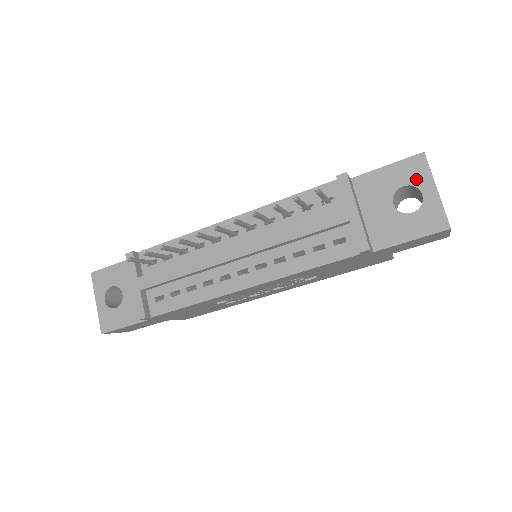
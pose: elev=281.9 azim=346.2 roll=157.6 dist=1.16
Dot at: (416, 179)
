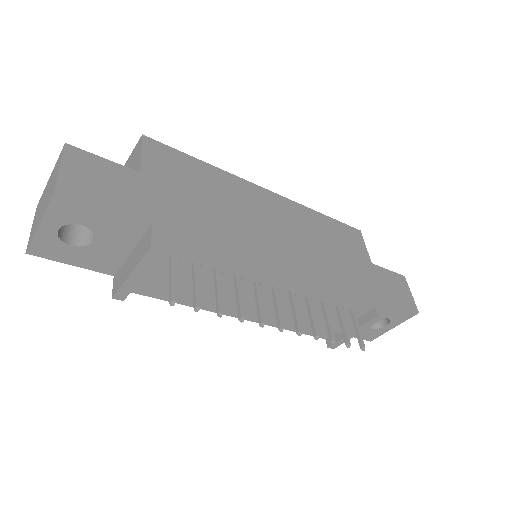
Dot at: (396, 320)
